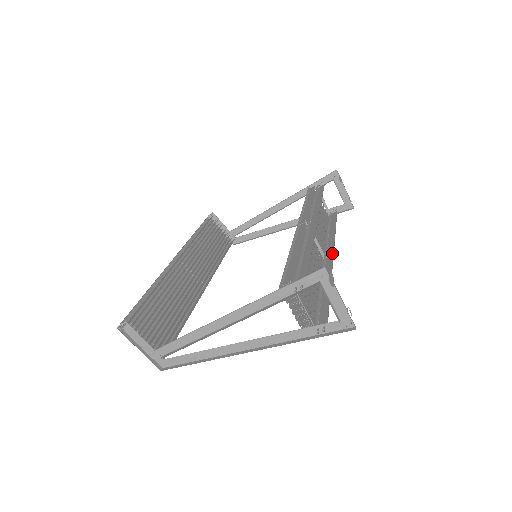
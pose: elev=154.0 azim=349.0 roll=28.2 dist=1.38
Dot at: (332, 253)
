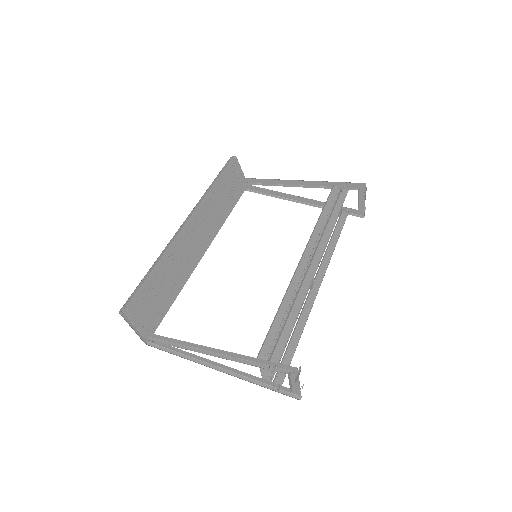
Dot at: (320, 283)
